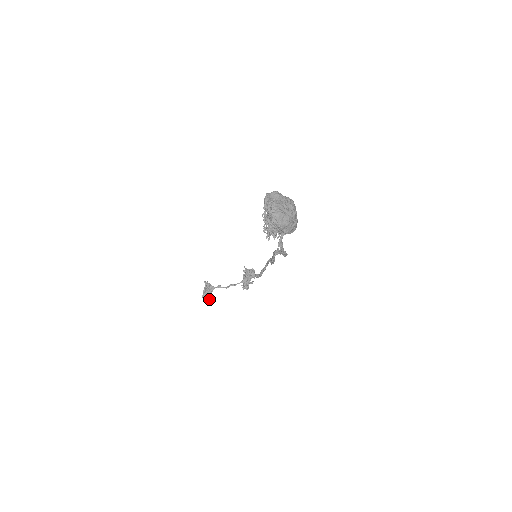
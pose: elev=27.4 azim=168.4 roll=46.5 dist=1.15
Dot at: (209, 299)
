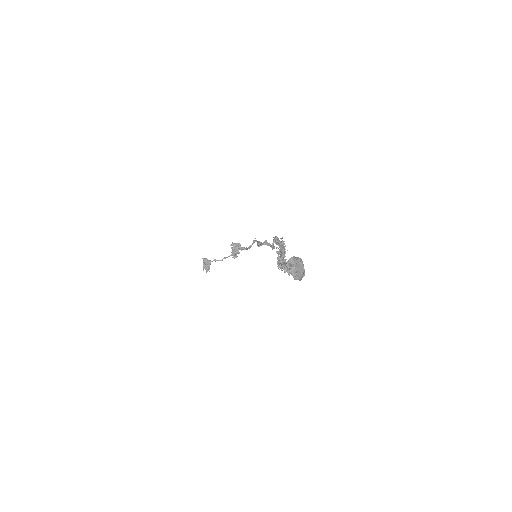
Dot at: (209, 271)
